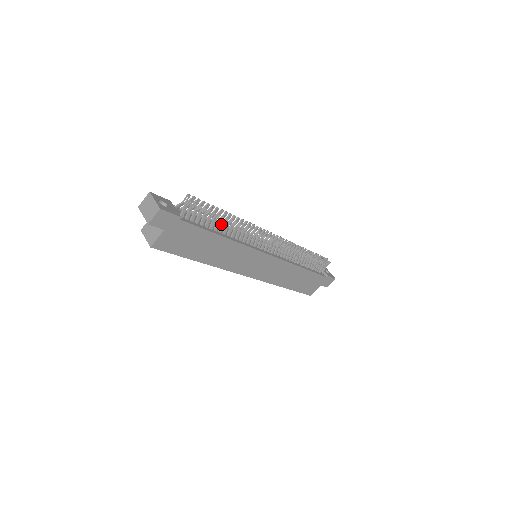
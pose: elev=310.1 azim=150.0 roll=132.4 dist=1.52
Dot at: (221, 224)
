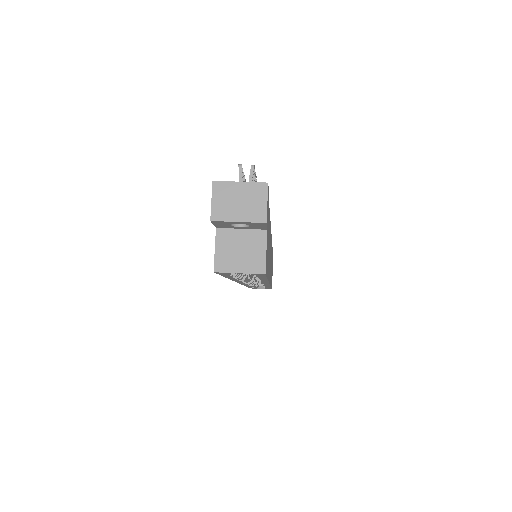
Dot at: occluded
